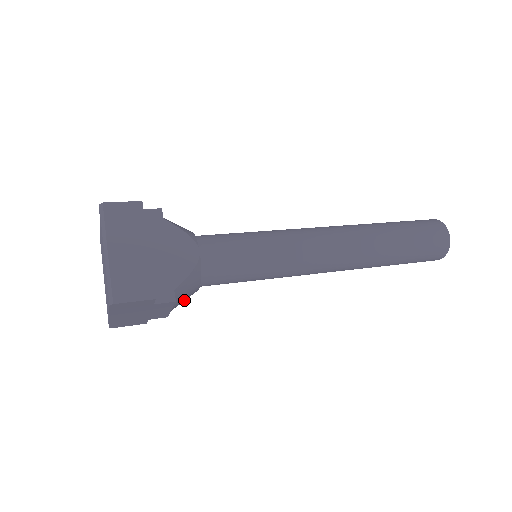
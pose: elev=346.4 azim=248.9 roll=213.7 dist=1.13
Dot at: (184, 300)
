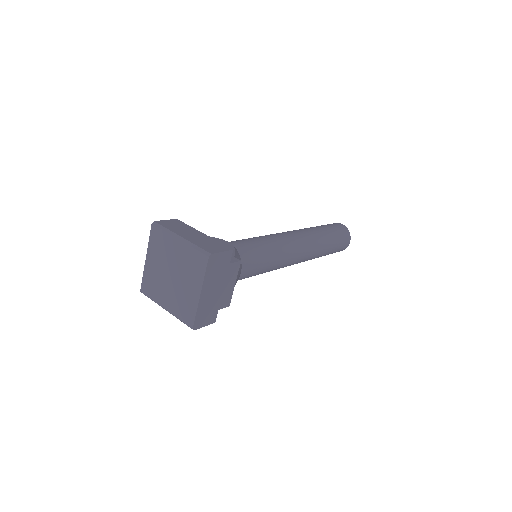
Dot at: (237, 280)
